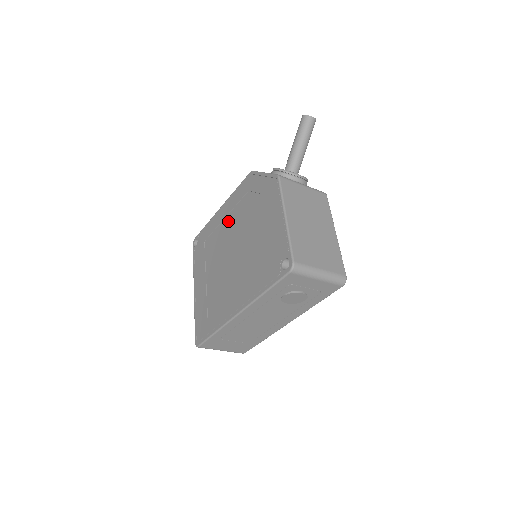
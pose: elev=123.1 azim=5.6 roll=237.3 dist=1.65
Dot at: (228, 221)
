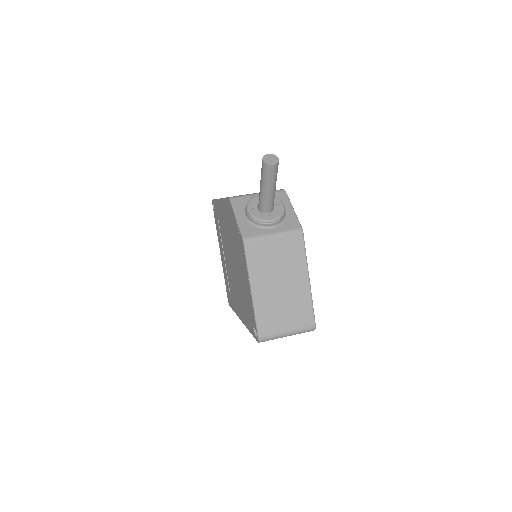
Dot at: (226, 225)
